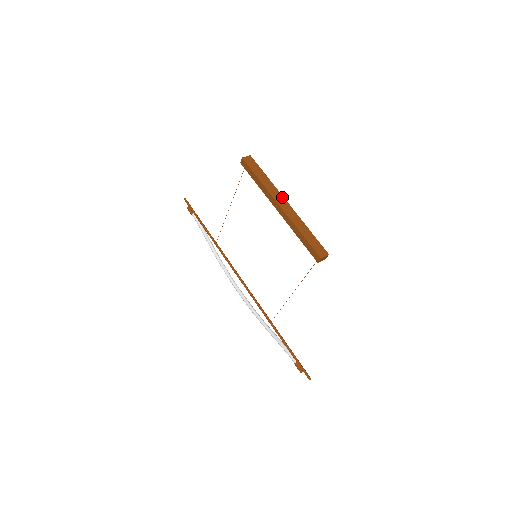
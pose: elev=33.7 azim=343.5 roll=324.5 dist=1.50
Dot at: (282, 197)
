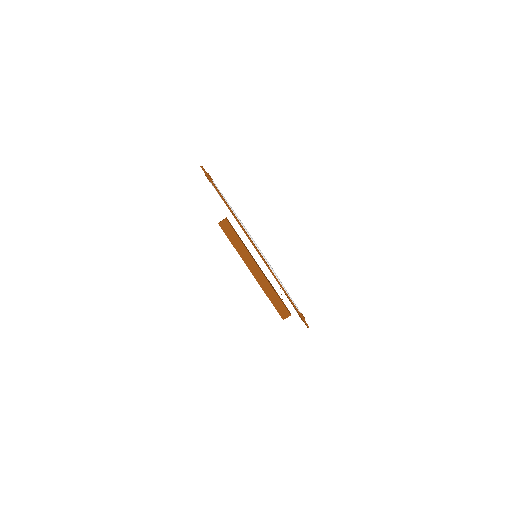
Dot at: (254, 263)
